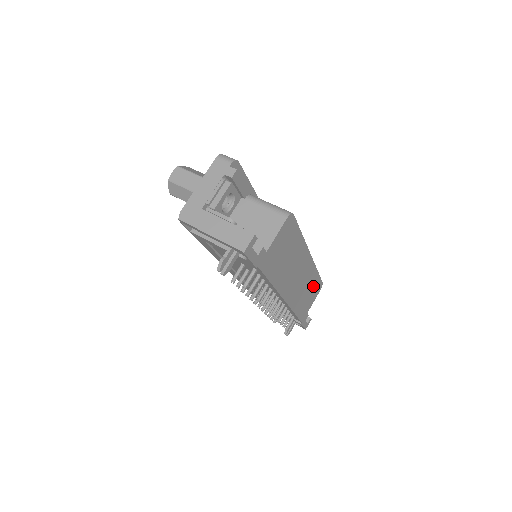
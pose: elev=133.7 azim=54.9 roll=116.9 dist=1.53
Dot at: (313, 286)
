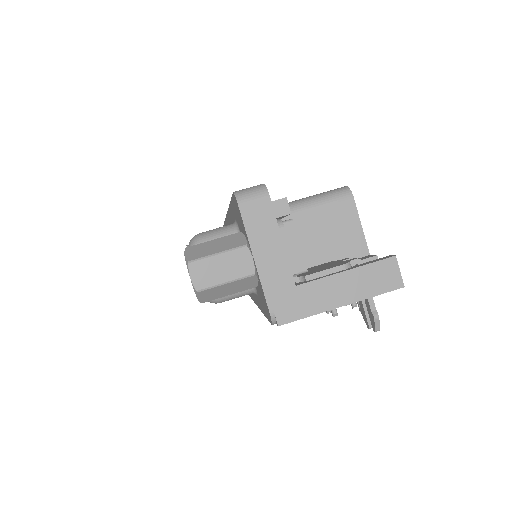
Dot at: occluded
